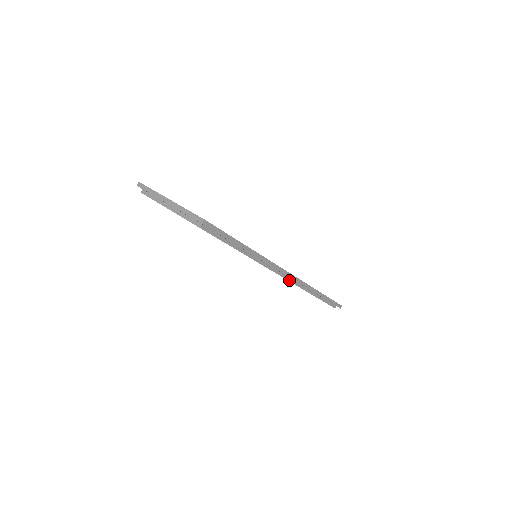
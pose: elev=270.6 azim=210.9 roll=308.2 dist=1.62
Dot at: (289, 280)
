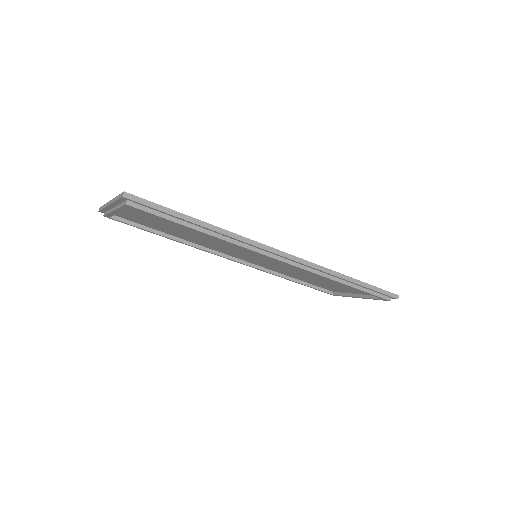
Dot at: (291, 264)
